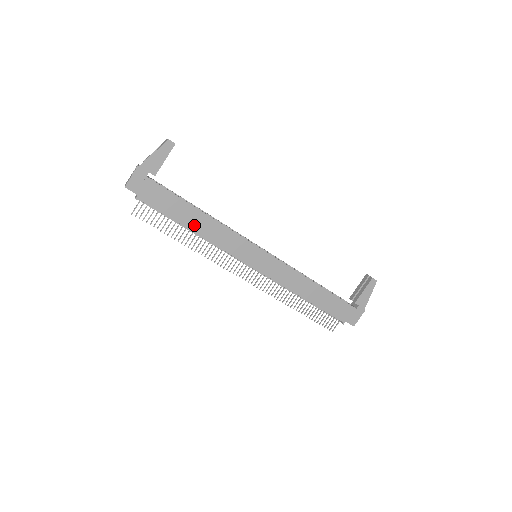
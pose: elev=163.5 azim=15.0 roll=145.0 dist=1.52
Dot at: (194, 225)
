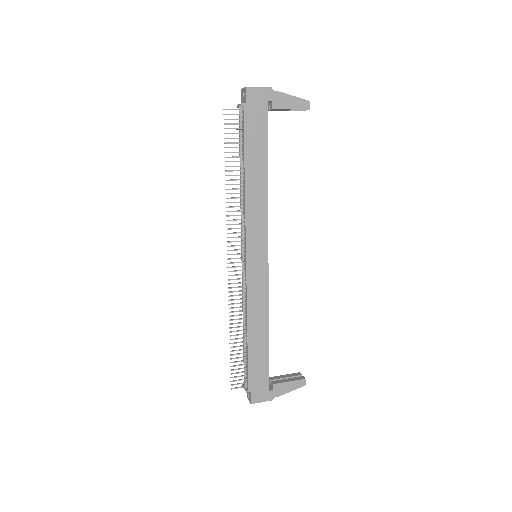
Dot at: (251, 175)
